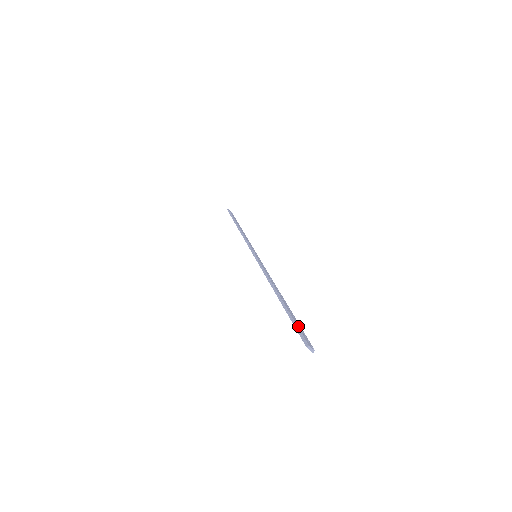
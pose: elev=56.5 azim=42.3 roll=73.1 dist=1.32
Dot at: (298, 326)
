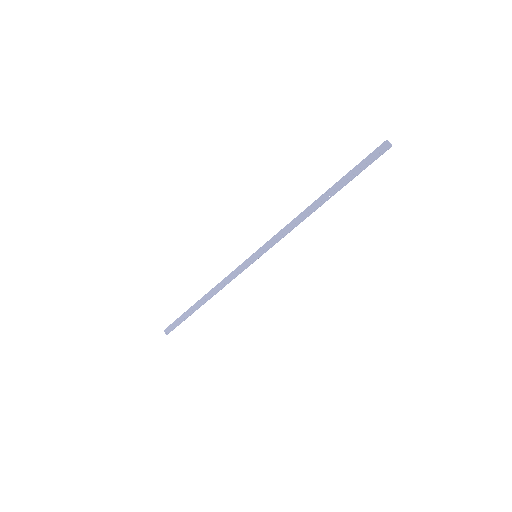
Dot at: (364, 162)
